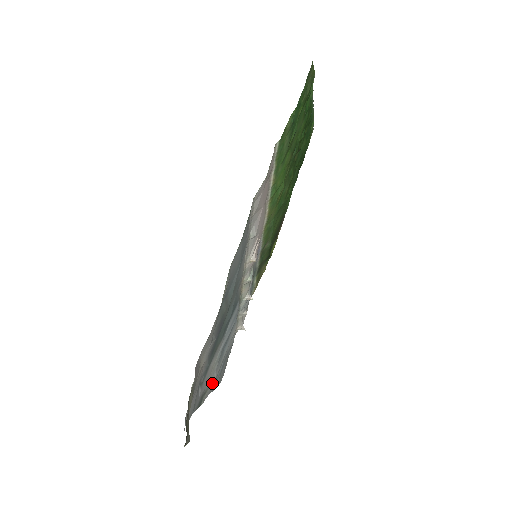
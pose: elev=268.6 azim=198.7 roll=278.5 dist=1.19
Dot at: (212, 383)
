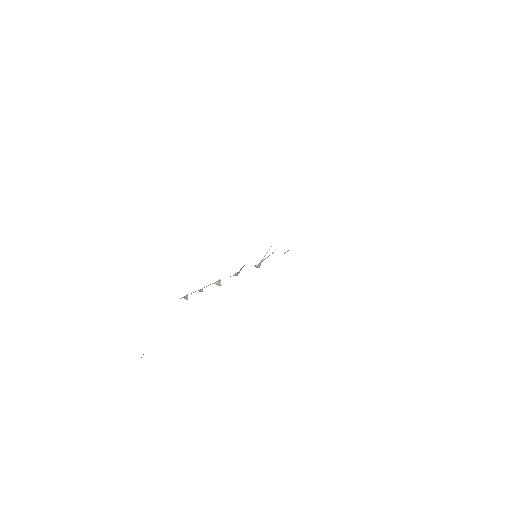
Dot at: occluded
